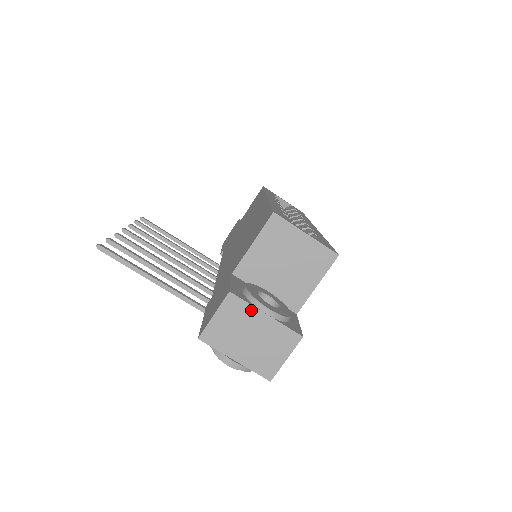
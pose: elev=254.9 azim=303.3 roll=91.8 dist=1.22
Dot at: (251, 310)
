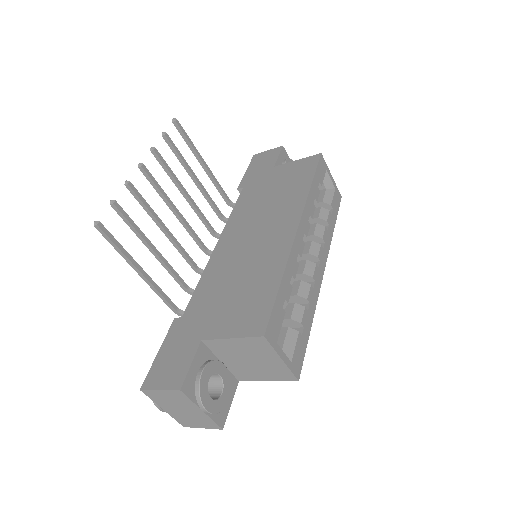
Dot at: (192, 404)
